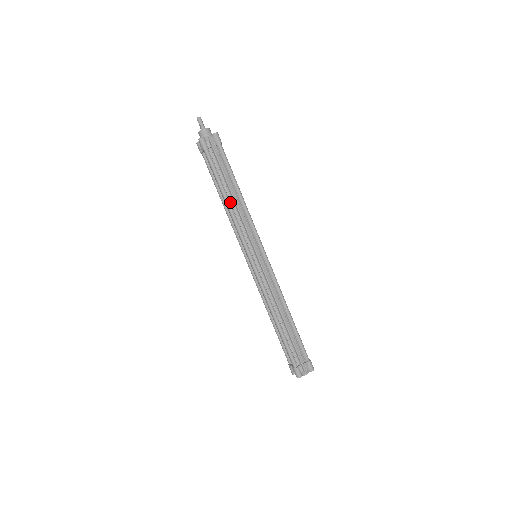
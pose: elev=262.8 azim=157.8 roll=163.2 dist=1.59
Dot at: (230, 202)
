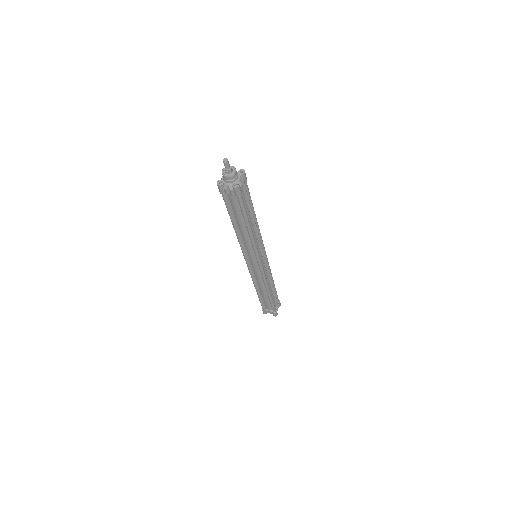
Dot at: (252, 229)
